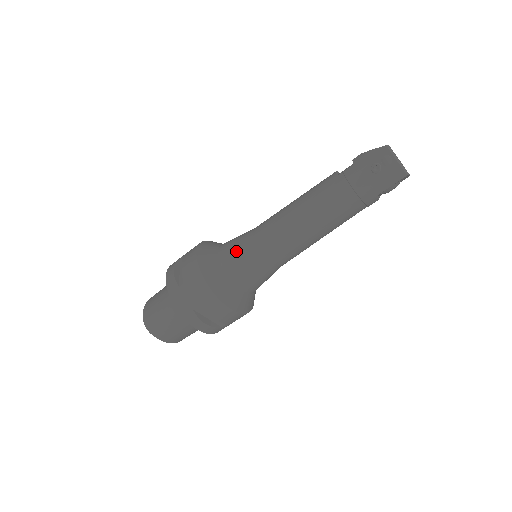
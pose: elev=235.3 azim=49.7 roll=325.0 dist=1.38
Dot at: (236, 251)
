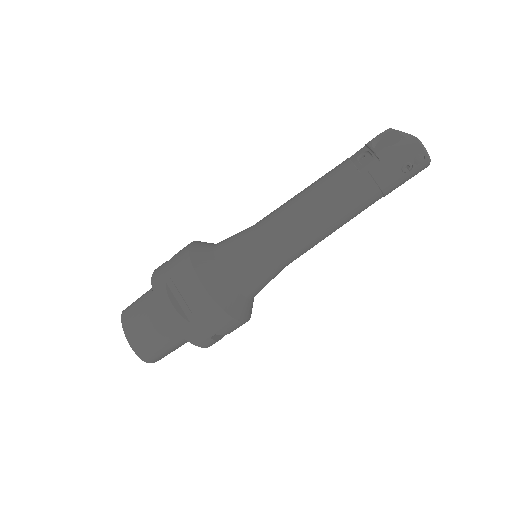
Dot at: (248, 268)
